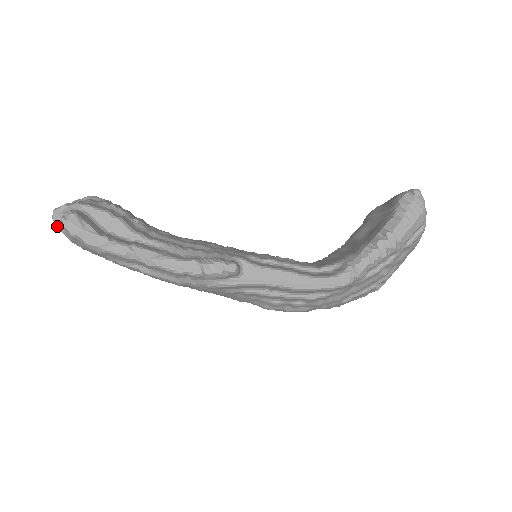
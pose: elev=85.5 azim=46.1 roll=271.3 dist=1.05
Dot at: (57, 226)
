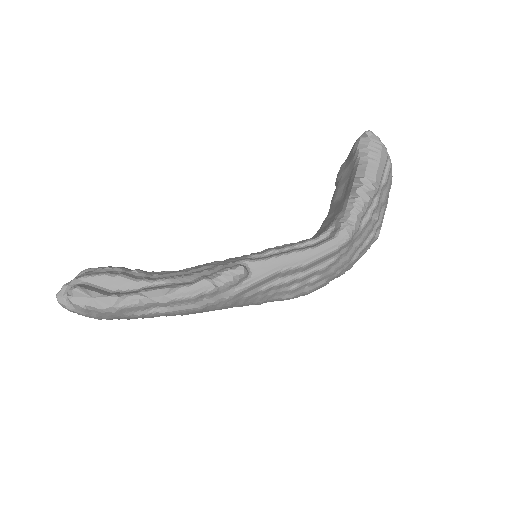
Dot at: (66, 308)
